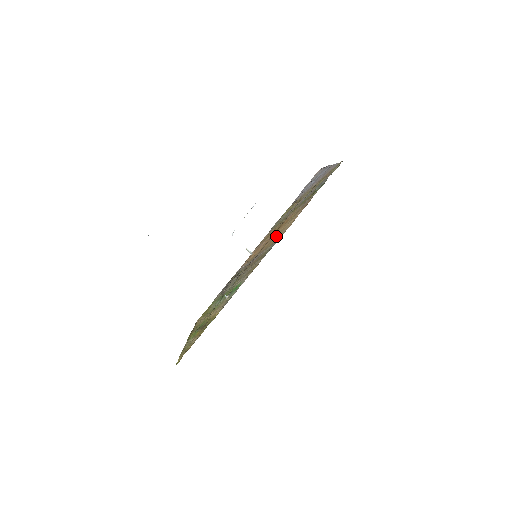
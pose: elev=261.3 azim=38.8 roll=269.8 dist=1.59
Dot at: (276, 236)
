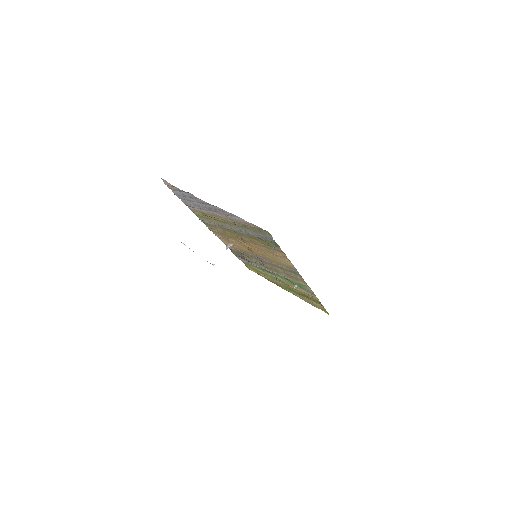
Dot at: occluded
